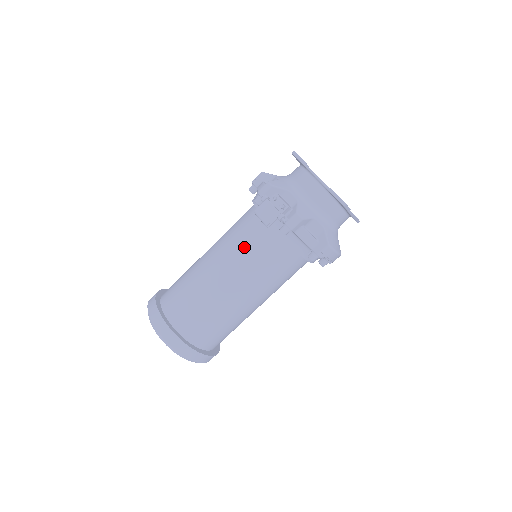
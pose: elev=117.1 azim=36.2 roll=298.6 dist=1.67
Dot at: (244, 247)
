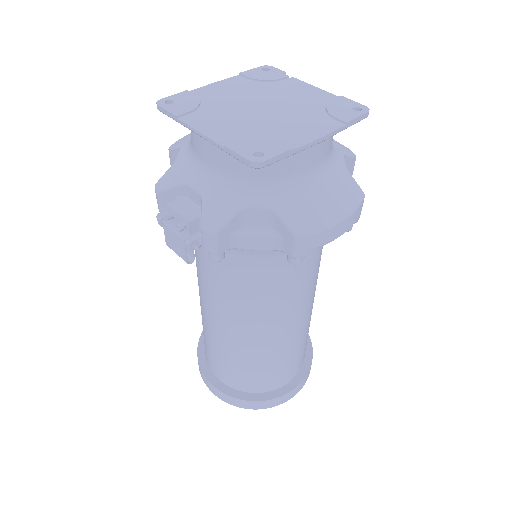
Dot at: (209, 280)
